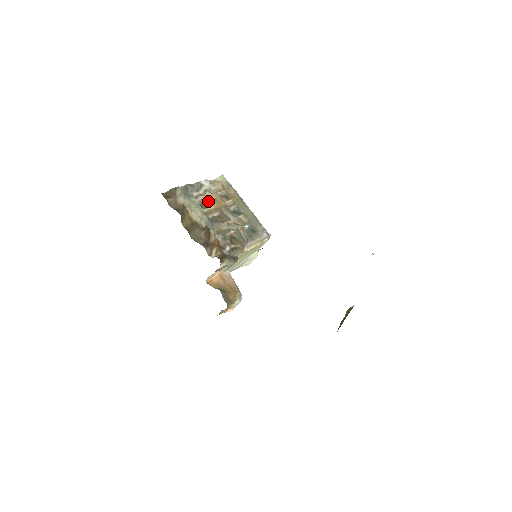
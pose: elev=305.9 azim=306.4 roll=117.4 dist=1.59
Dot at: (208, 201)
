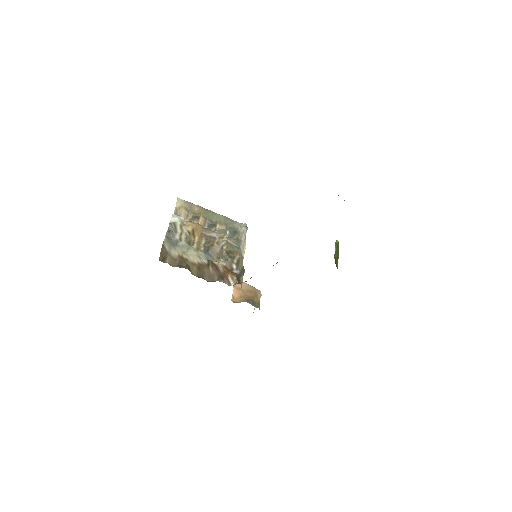
Dot at: (190, 235)
